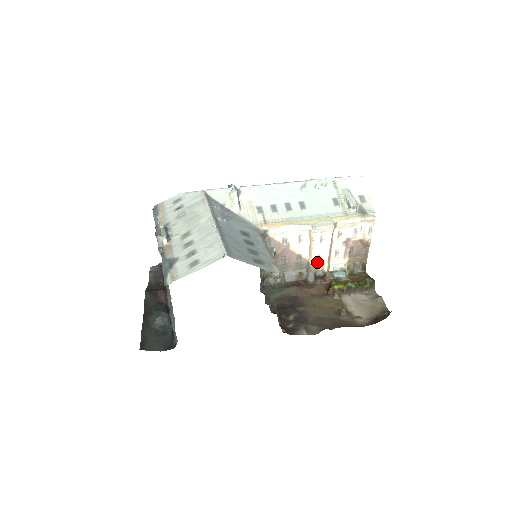
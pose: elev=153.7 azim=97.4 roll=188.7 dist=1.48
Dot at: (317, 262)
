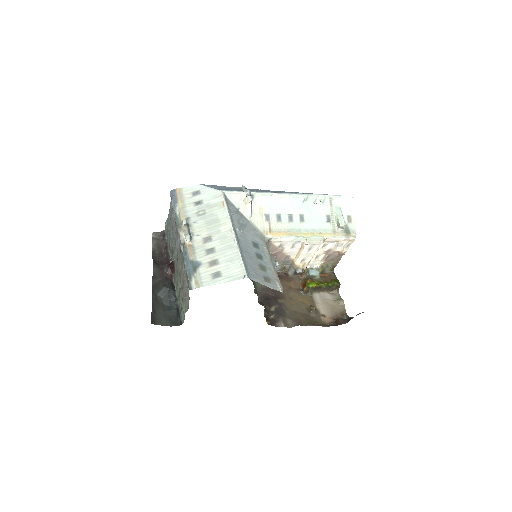
Dot at: (300, 263)
